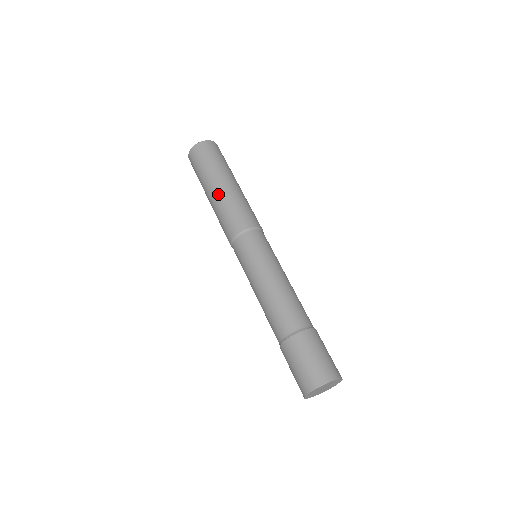
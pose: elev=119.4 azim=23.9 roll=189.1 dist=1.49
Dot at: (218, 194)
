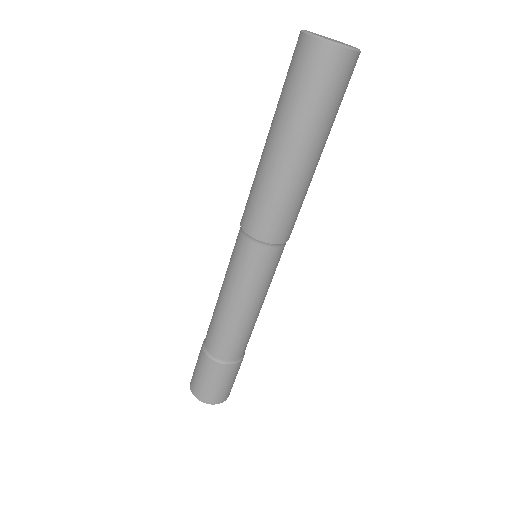
Dot at: (278, 166)
